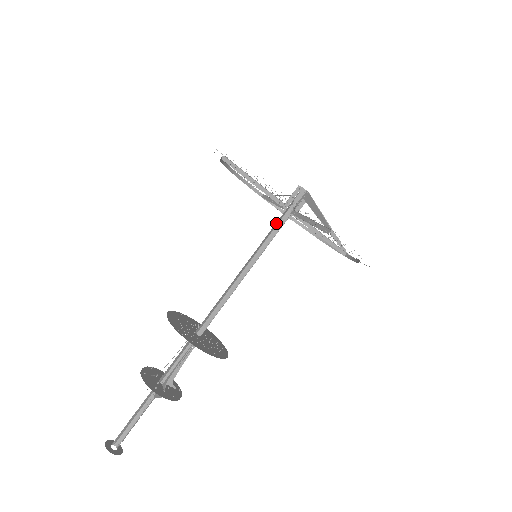
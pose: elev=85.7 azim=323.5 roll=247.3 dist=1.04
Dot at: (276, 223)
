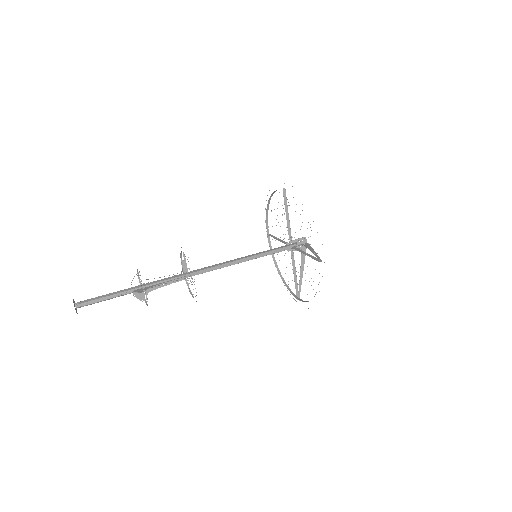
Dot at: (280, 247)
